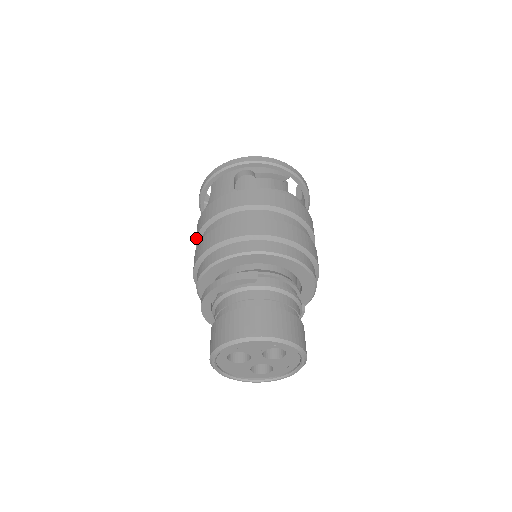
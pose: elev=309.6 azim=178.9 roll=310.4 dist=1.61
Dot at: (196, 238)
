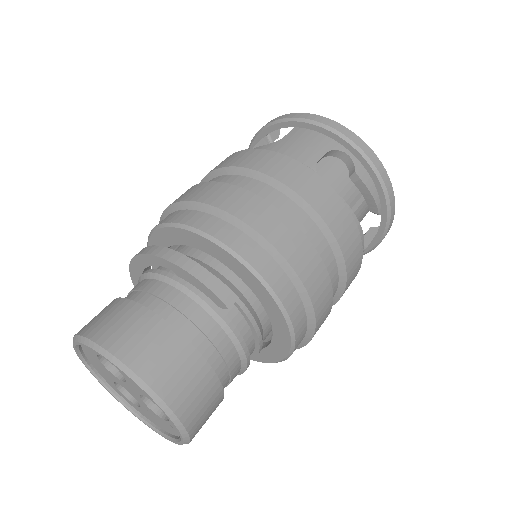
Dot at: (216, 168)
